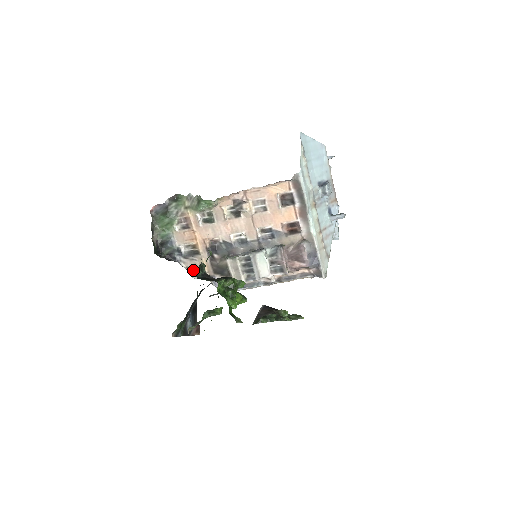
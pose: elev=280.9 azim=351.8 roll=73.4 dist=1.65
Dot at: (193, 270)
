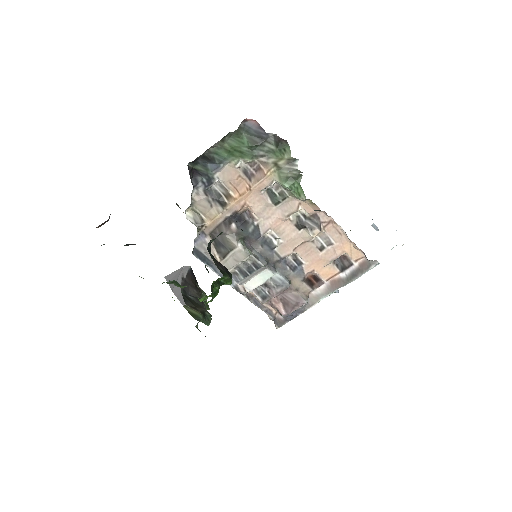
Dot at: (195, 208)
